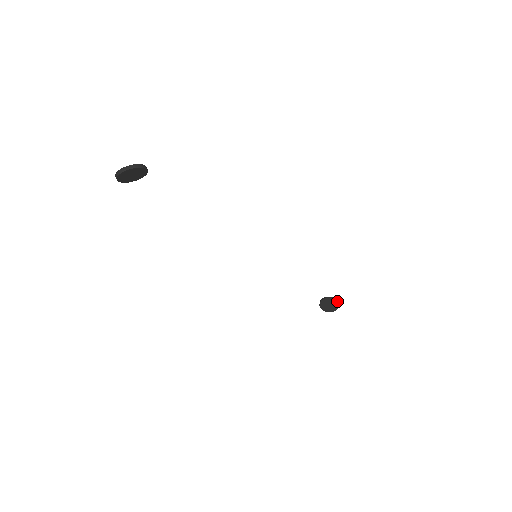
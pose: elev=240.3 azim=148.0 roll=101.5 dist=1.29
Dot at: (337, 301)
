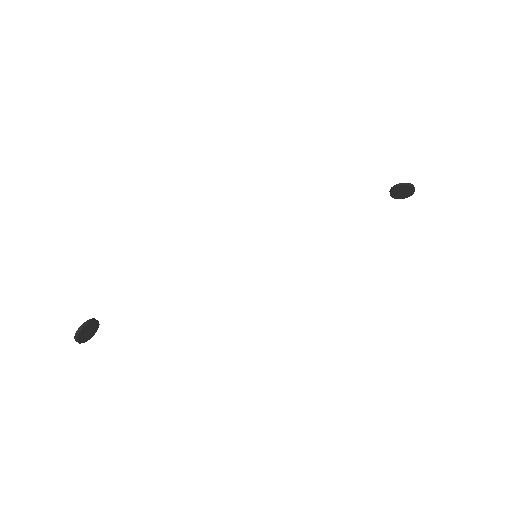
Dot at: (405, 184)
